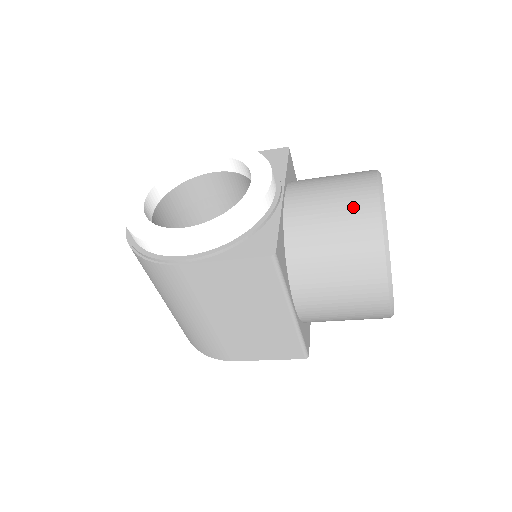
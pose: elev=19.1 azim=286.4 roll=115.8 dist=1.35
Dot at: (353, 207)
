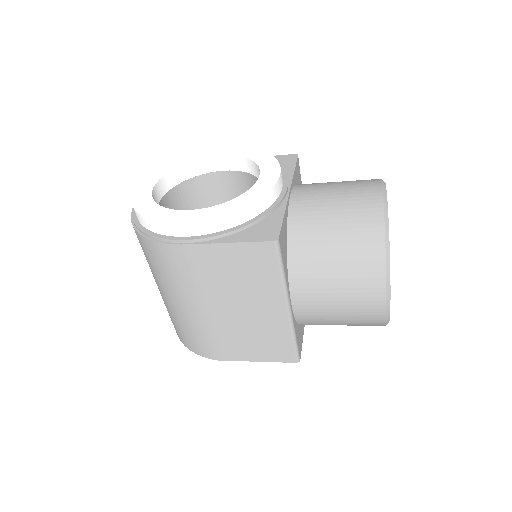
Dot at: (357, 206)
